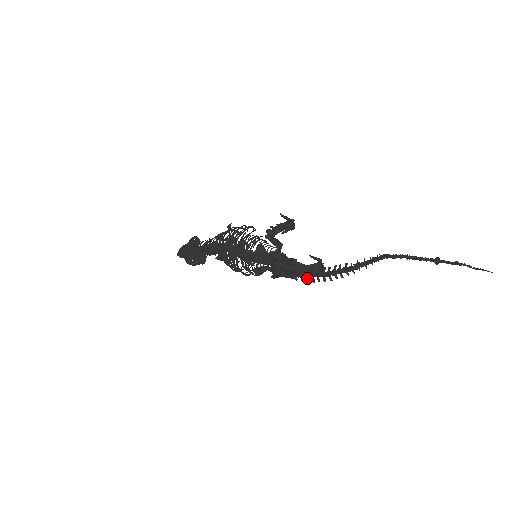
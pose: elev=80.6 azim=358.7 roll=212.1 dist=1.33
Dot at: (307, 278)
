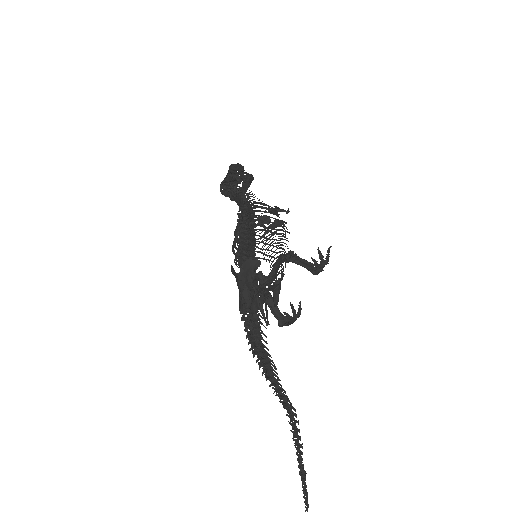
Dot at: (247, 328)
